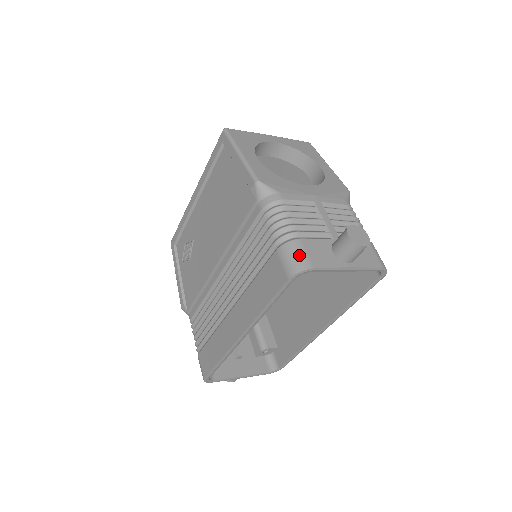
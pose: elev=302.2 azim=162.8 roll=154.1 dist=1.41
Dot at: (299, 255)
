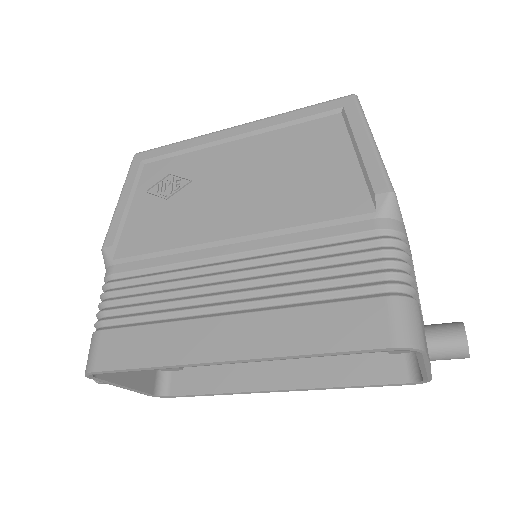
Dot at: (418, 324)
